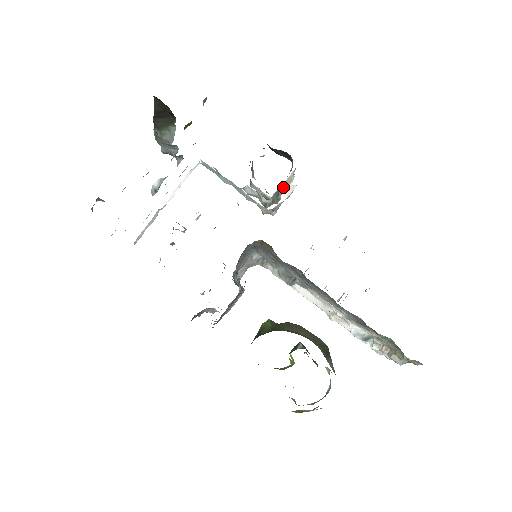
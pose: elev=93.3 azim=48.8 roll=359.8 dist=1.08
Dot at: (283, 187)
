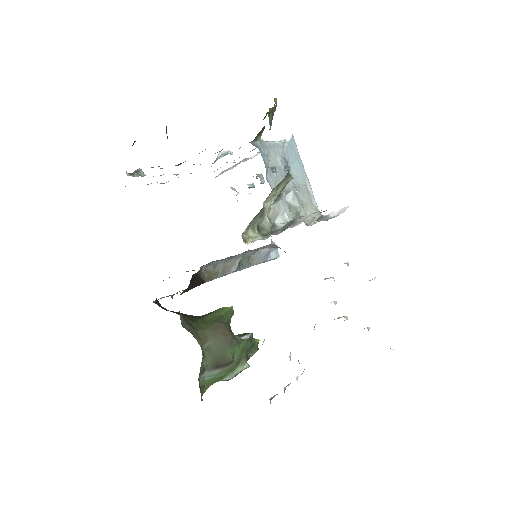
Dot at: (297, 221)
